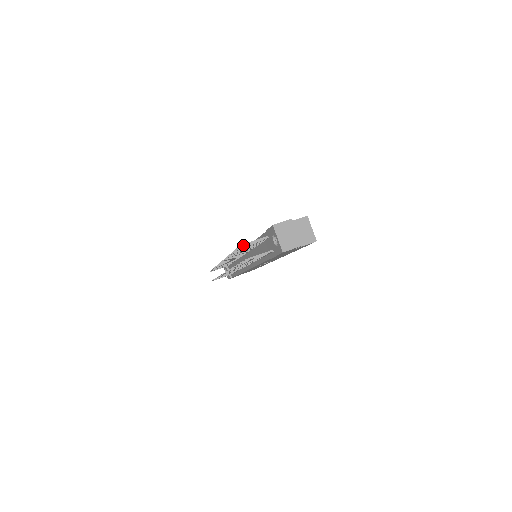
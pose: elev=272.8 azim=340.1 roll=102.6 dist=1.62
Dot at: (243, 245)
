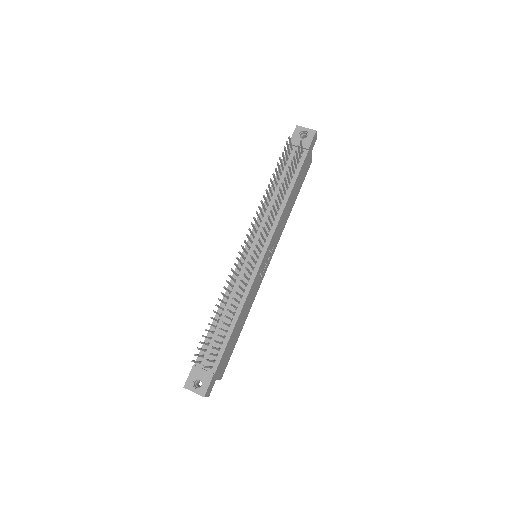
Dot at: occluded
